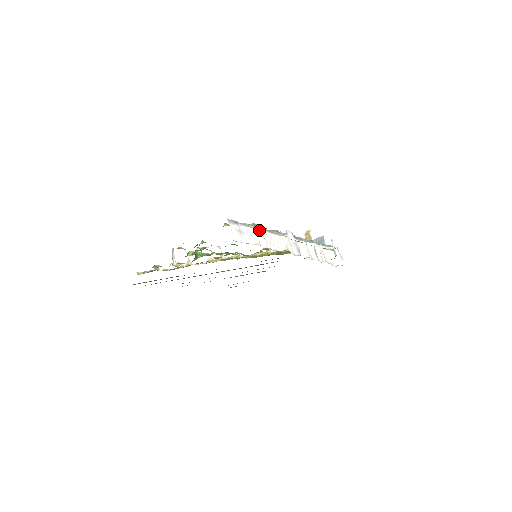
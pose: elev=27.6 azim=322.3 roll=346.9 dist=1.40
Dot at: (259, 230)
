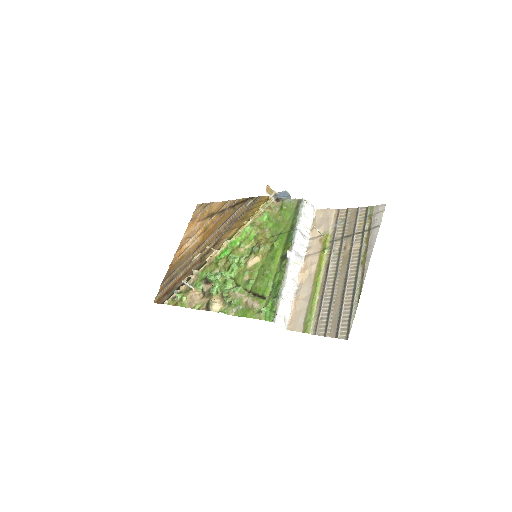
Dot at: (284, 293)
